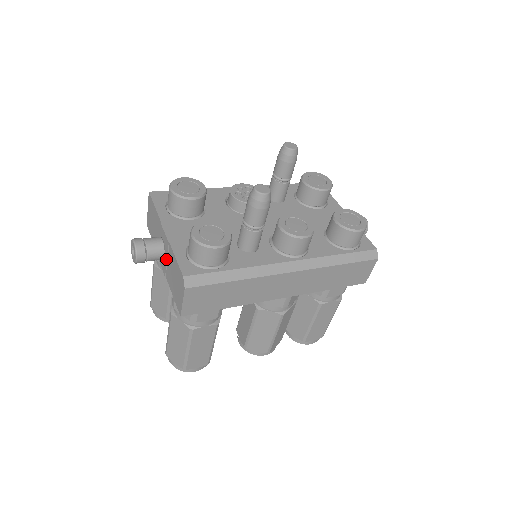
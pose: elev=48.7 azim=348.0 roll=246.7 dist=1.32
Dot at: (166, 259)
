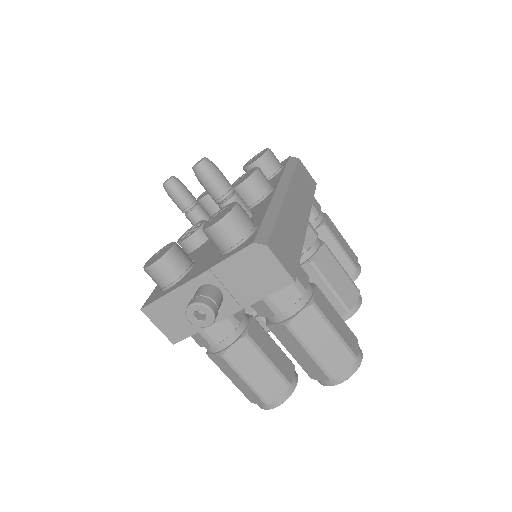
Dot at: (224, 290)
